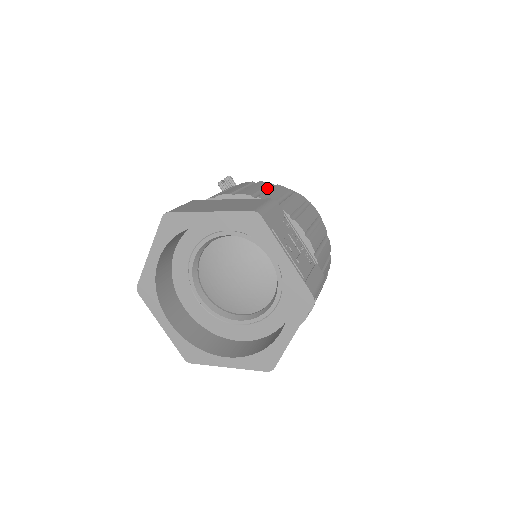
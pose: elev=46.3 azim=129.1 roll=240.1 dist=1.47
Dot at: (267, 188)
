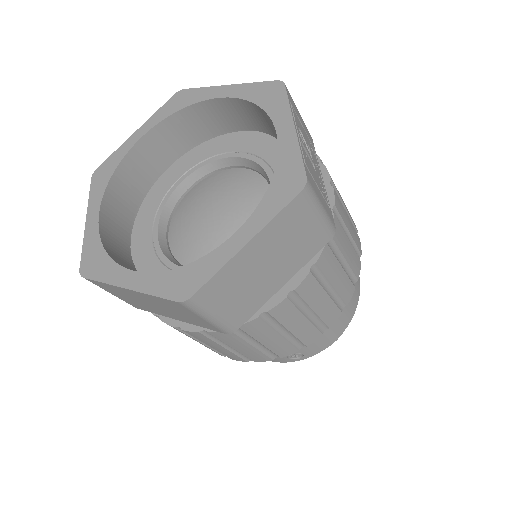
Dot at: occluded
